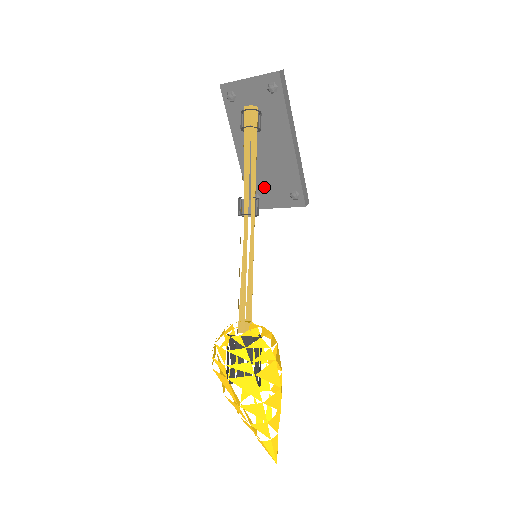
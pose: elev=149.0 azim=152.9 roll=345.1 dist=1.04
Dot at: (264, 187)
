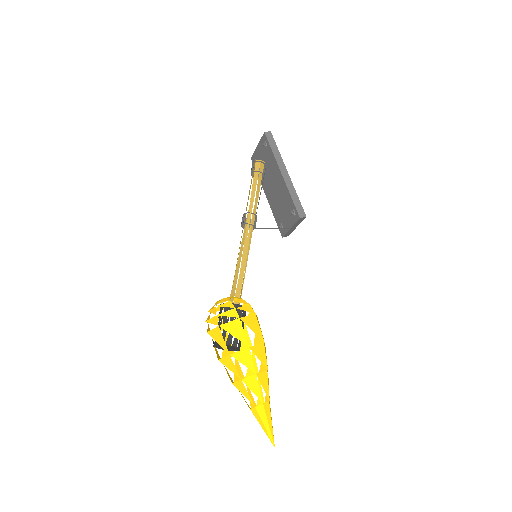
Dot at: (282, 216)
